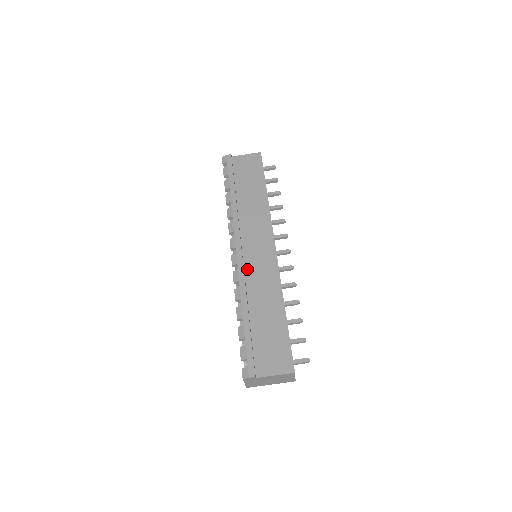
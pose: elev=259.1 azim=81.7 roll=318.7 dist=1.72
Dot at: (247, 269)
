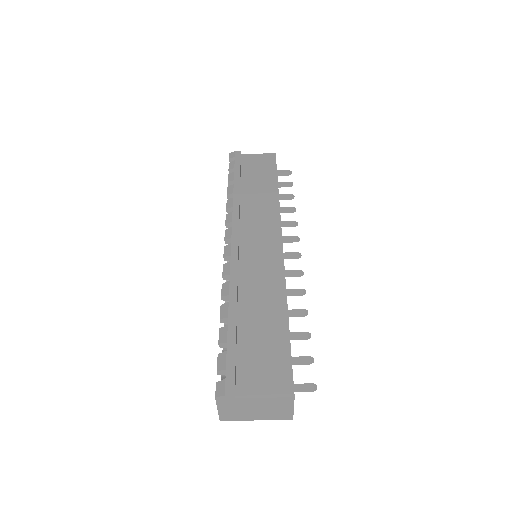
Dot at: (242, 263)
